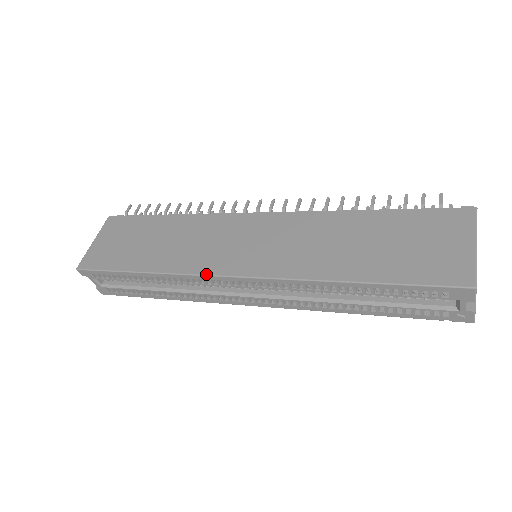
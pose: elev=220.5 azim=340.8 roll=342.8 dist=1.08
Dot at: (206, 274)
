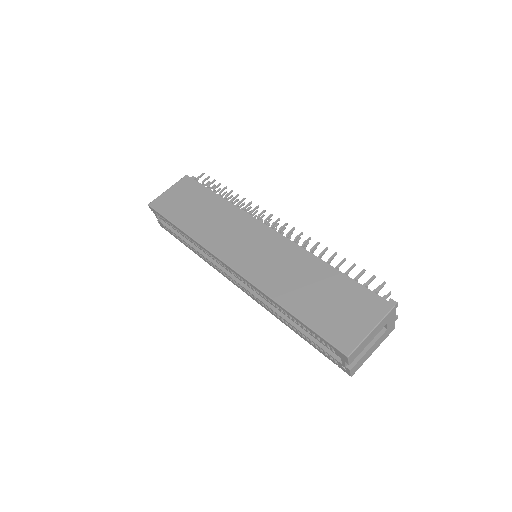
Dot at: (214, 254)
